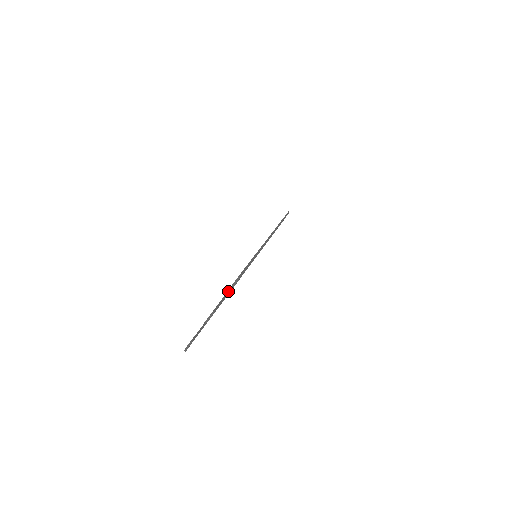
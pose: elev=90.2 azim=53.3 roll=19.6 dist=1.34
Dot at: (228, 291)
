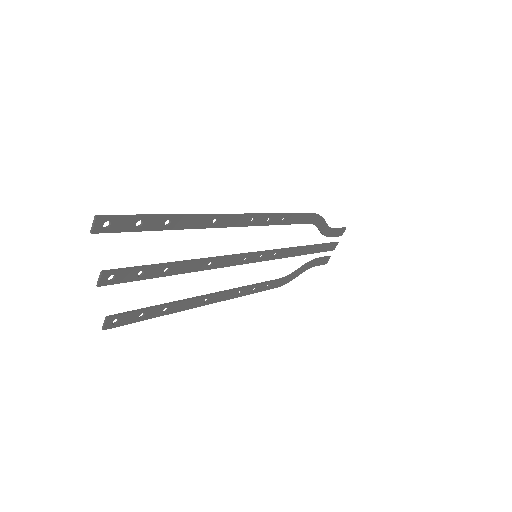
Dot at: (154, 264)
